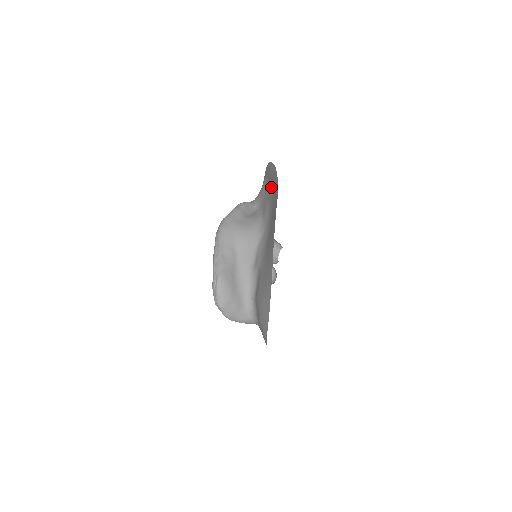
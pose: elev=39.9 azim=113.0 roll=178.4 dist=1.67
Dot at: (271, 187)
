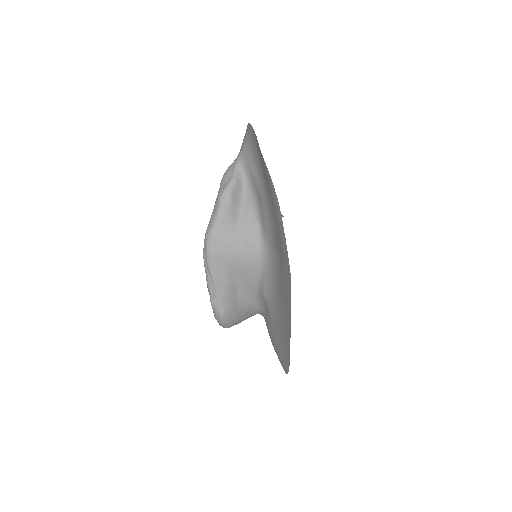
Dot at: (272, 210)
